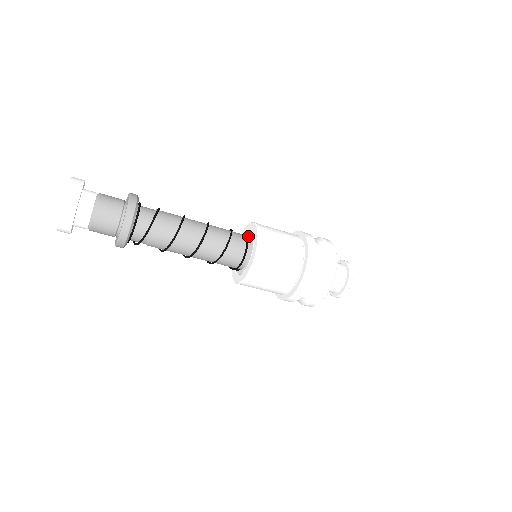
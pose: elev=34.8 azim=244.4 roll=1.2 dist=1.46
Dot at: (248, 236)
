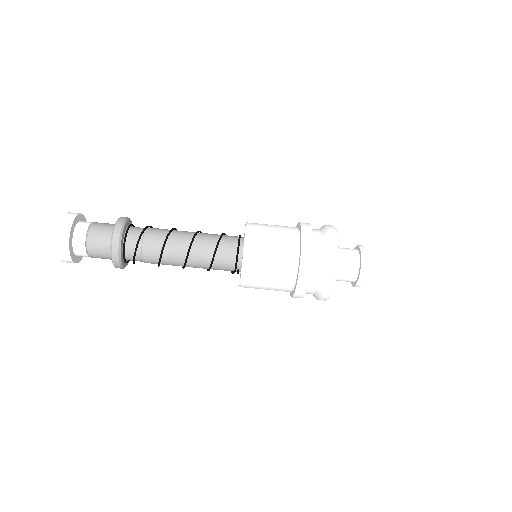
Dot at: (242, 237)
